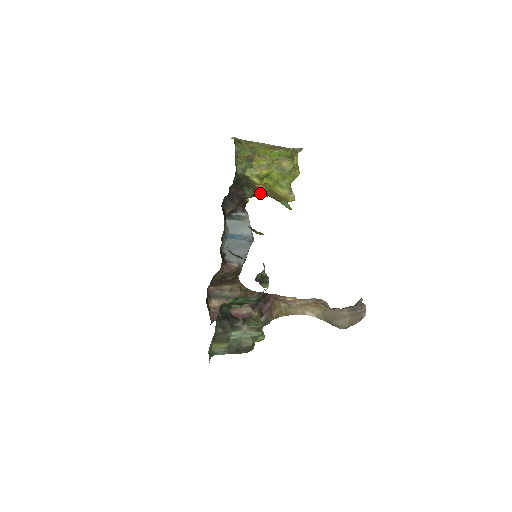
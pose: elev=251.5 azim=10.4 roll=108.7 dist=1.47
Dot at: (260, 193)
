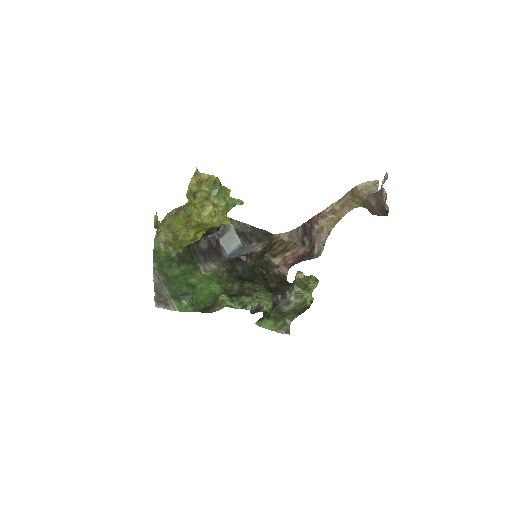
Dot at: occluded
